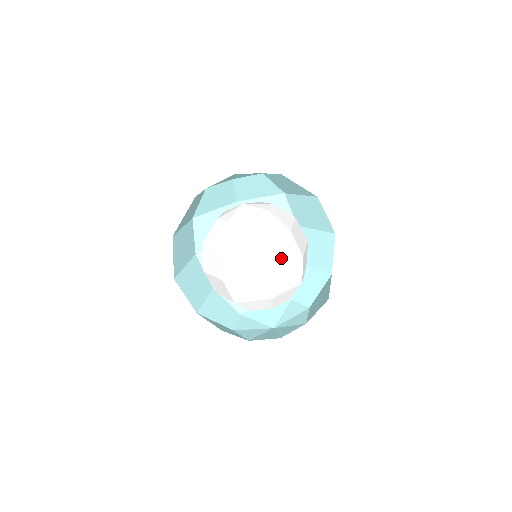
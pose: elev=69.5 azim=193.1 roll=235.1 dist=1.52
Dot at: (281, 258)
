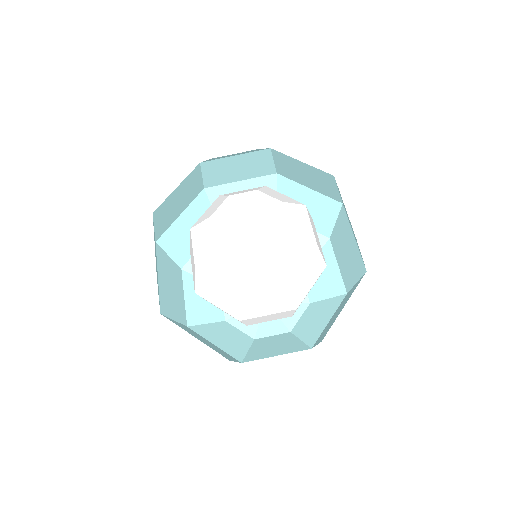
Dot at: (309, 282)
